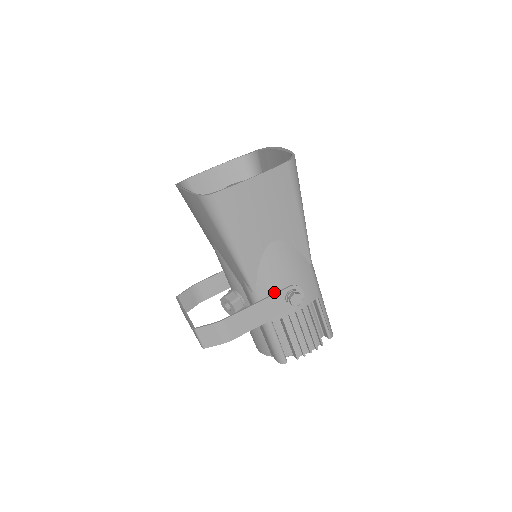
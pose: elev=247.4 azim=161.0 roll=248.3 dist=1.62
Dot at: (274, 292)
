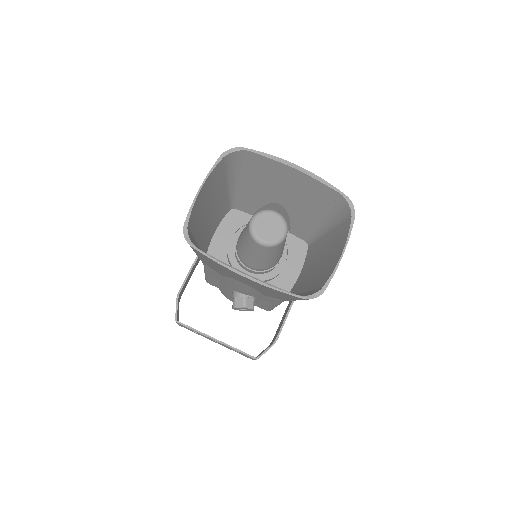
Dot at: occluded
